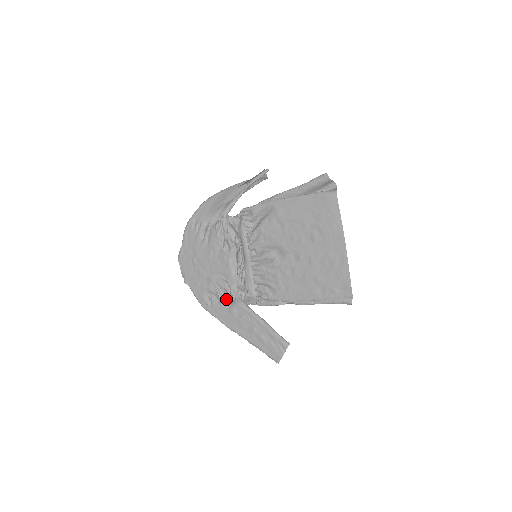
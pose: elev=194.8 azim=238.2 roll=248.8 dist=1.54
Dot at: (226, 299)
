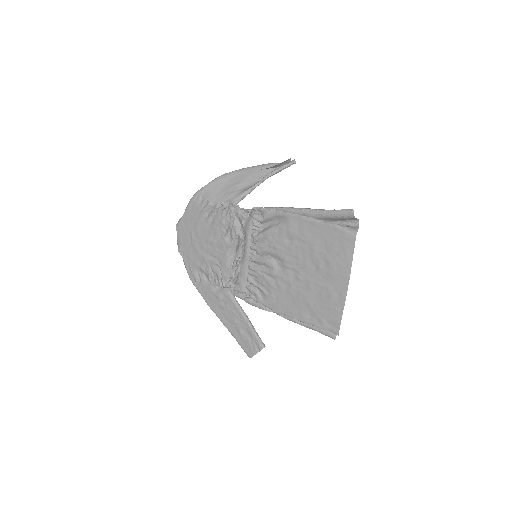
Dot at: (215, 283)
